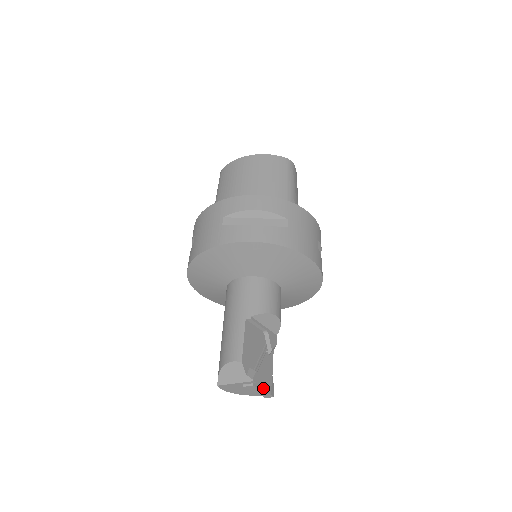
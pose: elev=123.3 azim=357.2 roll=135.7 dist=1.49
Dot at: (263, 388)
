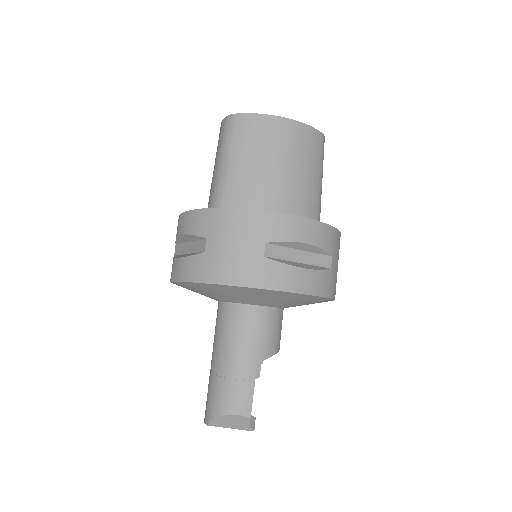
Dot at: occluded
